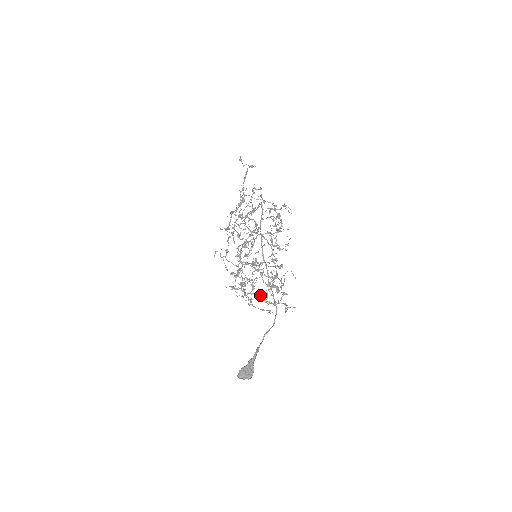
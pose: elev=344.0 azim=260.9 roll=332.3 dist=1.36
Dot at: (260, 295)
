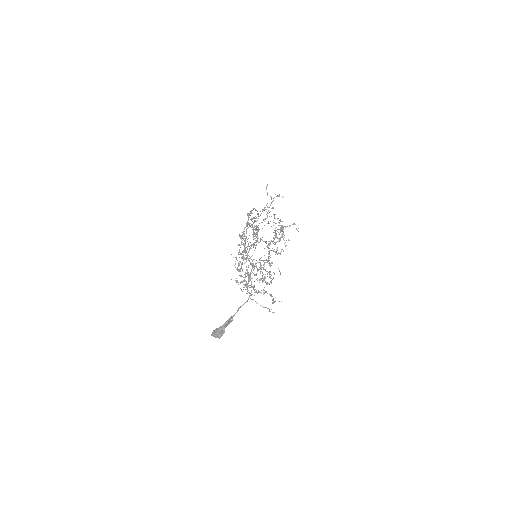
Dot at: occluded
